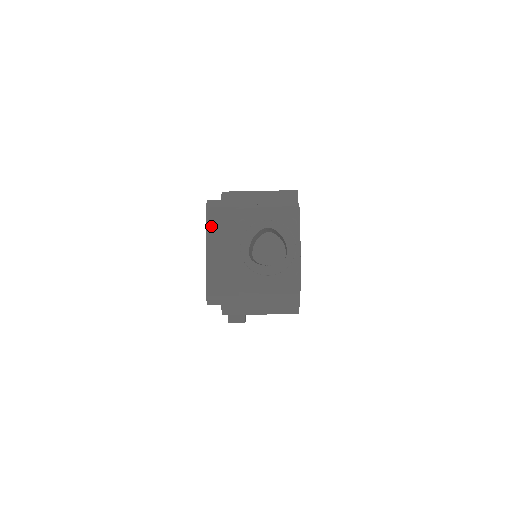
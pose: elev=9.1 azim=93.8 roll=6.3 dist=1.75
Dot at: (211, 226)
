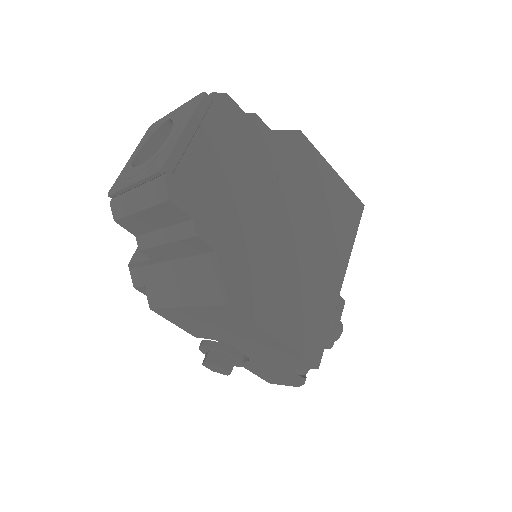
Dot at: occluded
